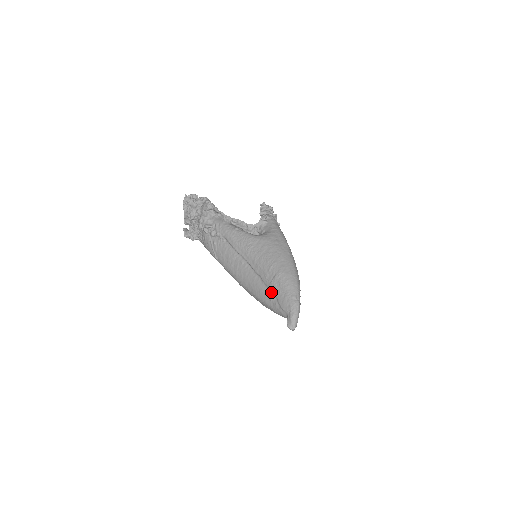
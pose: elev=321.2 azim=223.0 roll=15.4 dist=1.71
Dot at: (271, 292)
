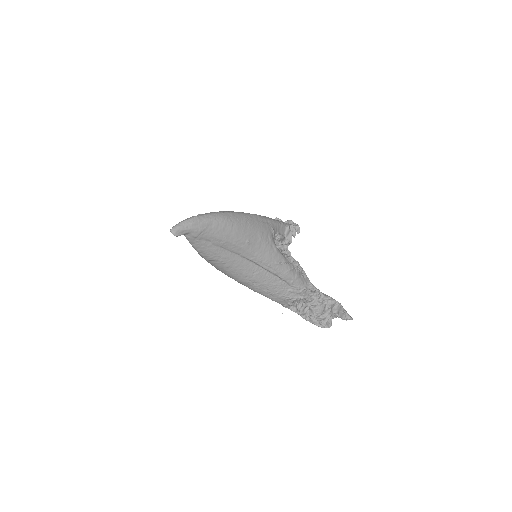
Dot at: occluded
